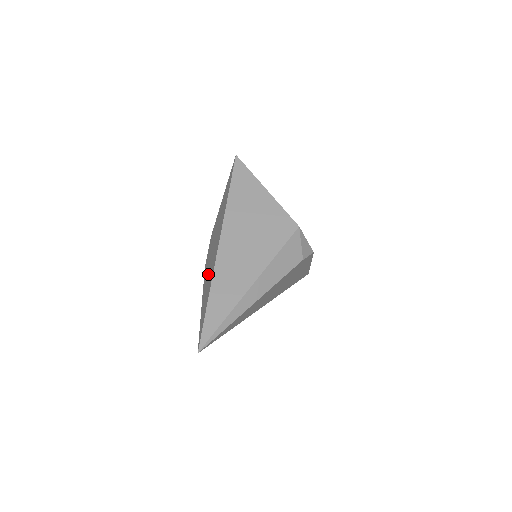
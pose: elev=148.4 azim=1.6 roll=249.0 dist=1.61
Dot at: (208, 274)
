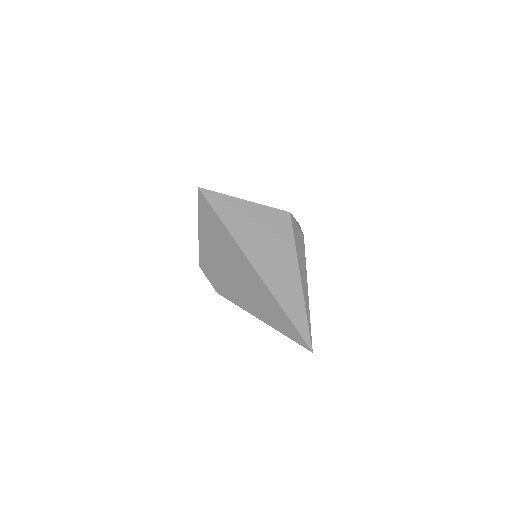
Dot at: (248, 295)
